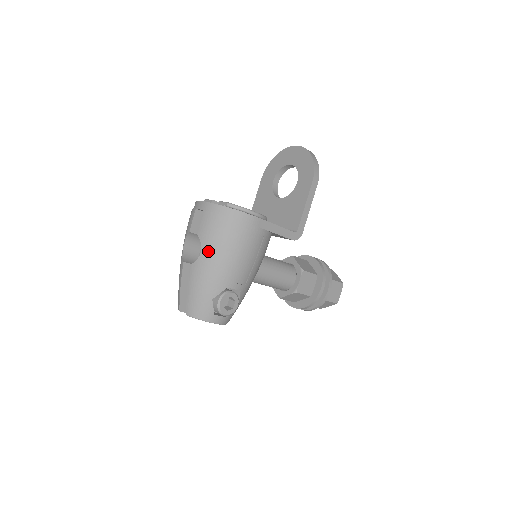
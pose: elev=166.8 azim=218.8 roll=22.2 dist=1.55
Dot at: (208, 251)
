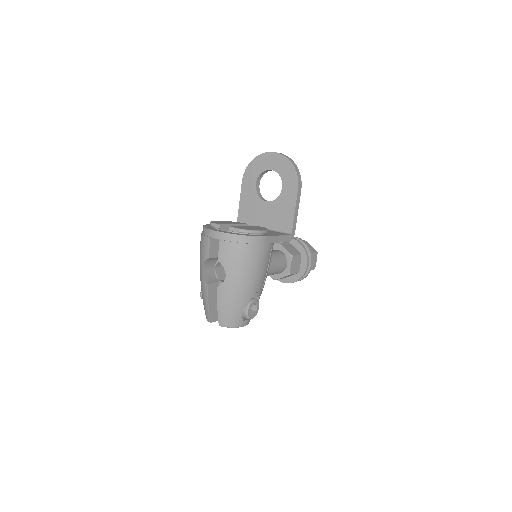
Dot at: (232, 275)
